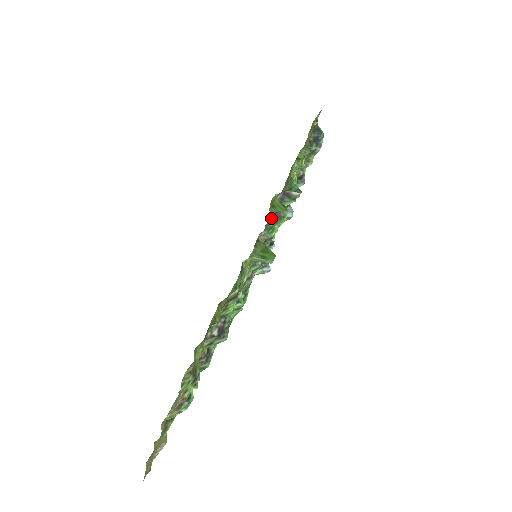
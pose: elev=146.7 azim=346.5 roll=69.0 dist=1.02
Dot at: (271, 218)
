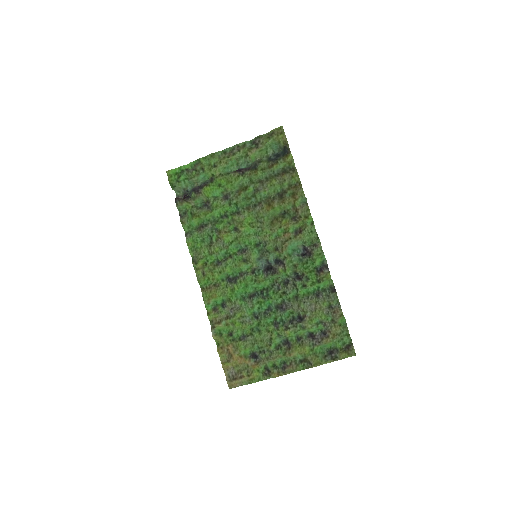
Dot at: (337, 296)
